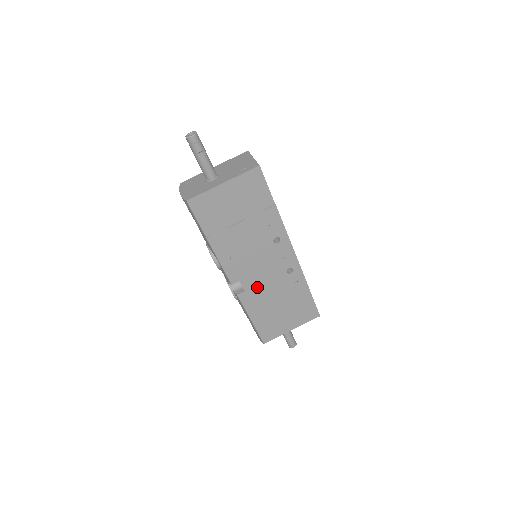
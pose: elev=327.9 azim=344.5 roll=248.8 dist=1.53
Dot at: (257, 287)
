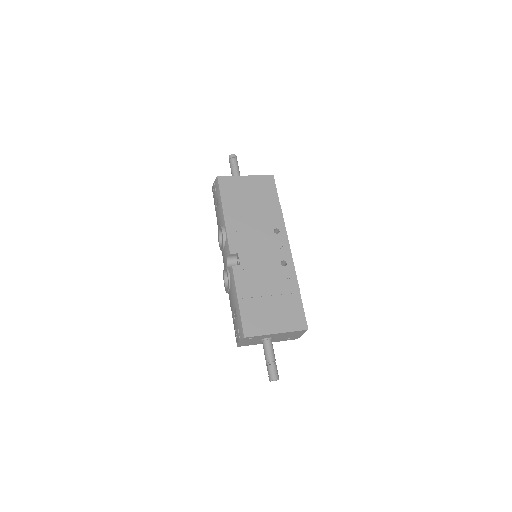
Dot at: (252, 267)
